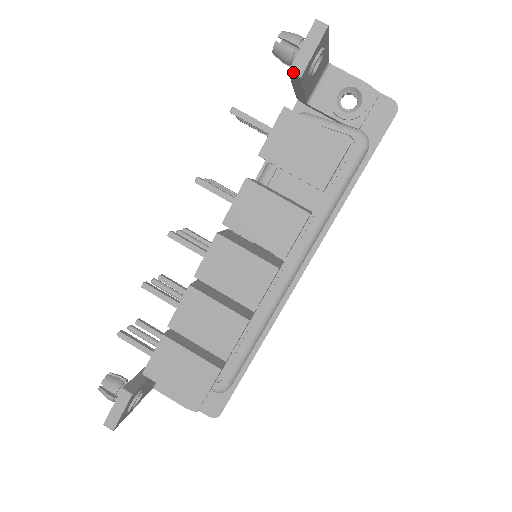
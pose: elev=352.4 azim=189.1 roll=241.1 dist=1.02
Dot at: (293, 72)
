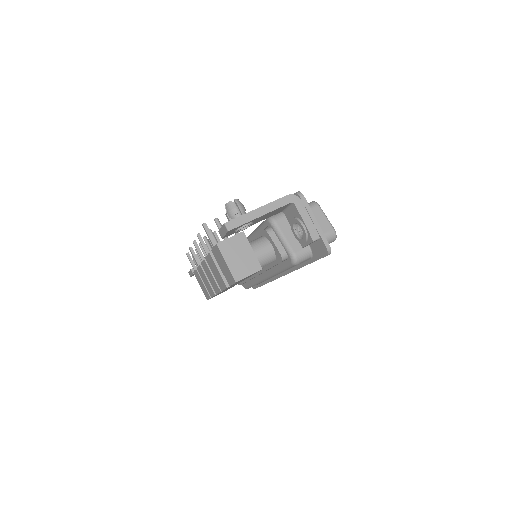
Dot at: occluded
